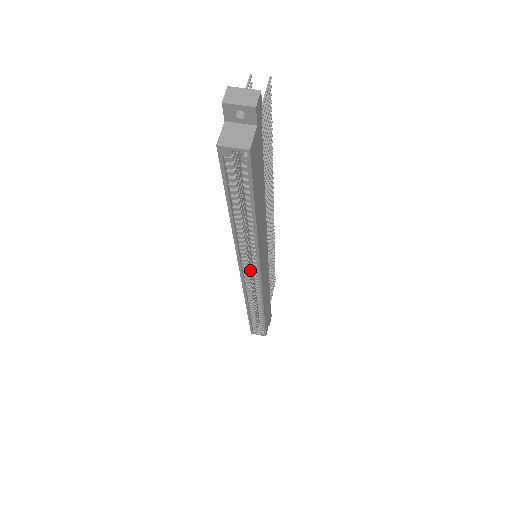
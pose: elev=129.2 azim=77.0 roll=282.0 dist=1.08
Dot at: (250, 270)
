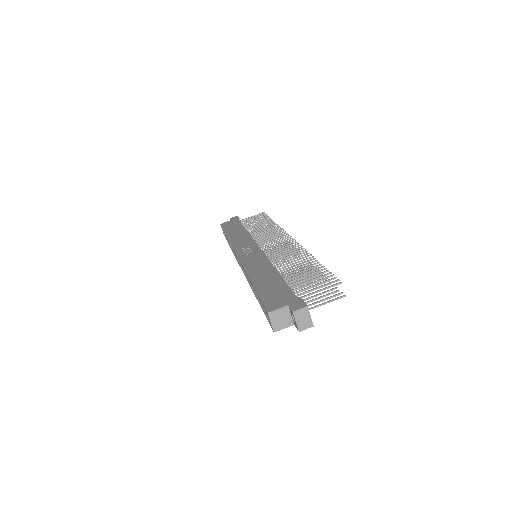
Dot at: occluded
